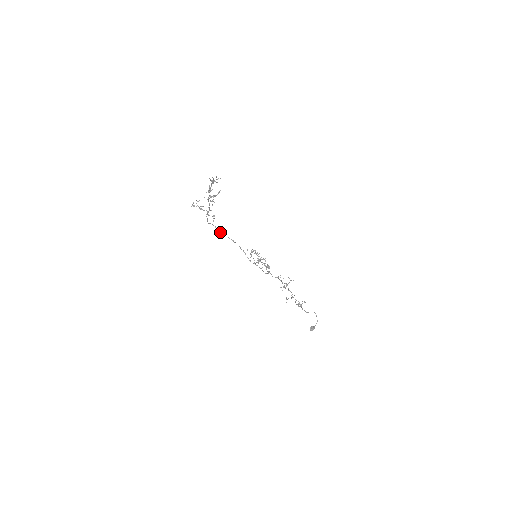
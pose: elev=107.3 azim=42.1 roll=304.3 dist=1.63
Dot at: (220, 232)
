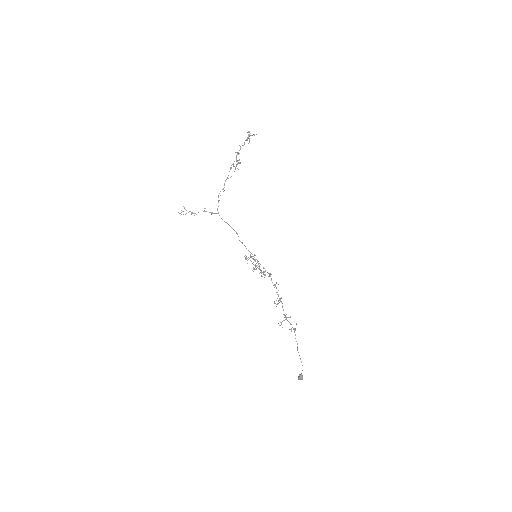
Dot at: (225, 222)
